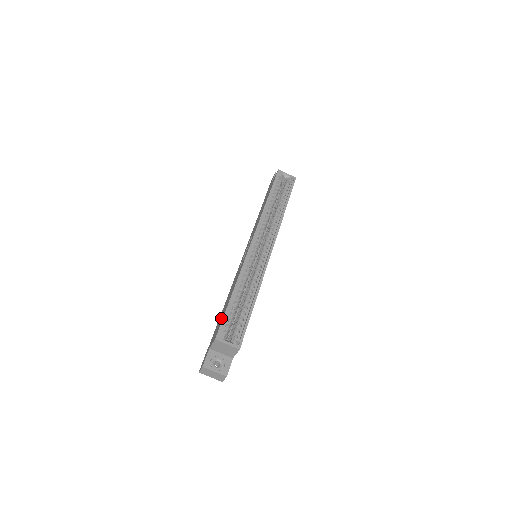
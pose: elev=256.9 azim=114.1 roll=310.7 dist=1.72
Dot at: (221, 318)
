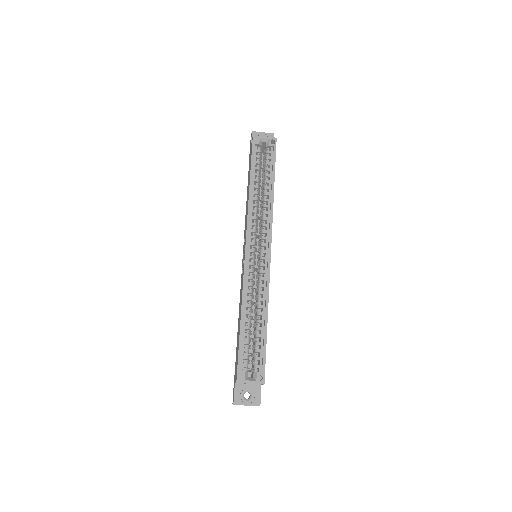
Dot at: (237, 350)
